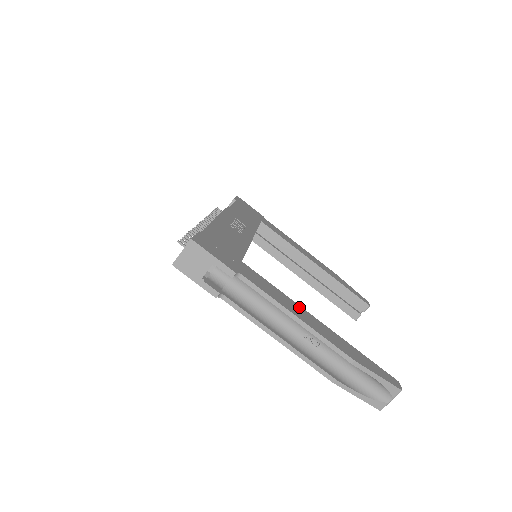
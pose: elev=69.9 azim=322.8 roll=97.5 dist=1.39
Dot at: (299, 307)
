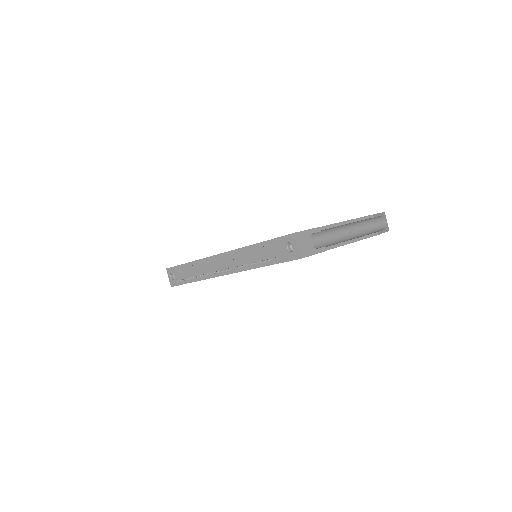
Dot at: occluded
